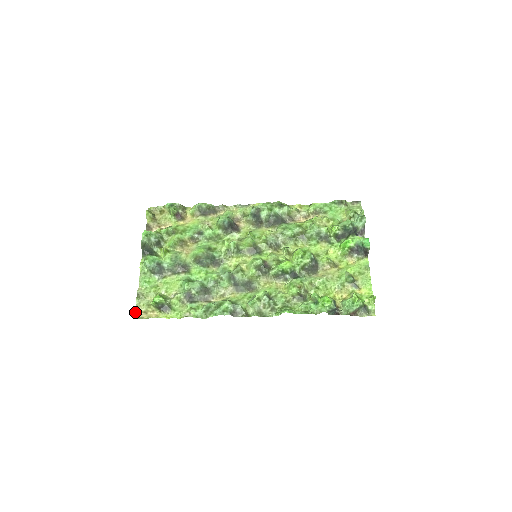
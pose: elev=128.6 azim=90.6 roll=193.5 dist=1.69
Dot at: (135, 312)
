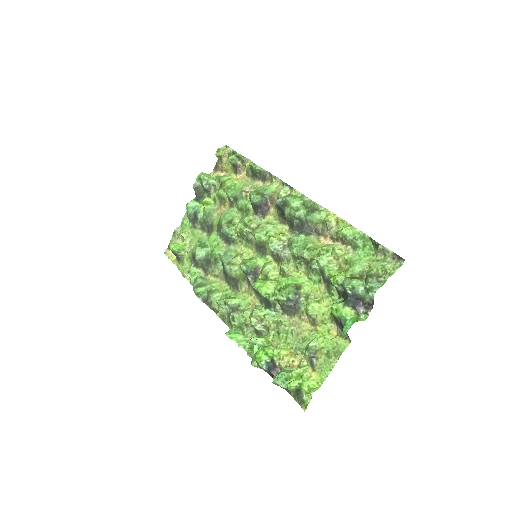
Dot at: (168, 246)
